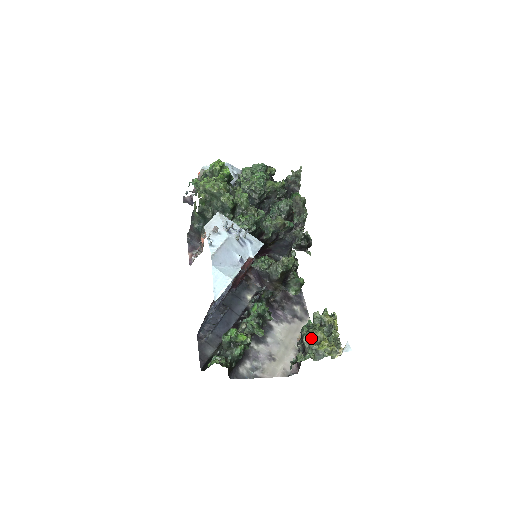
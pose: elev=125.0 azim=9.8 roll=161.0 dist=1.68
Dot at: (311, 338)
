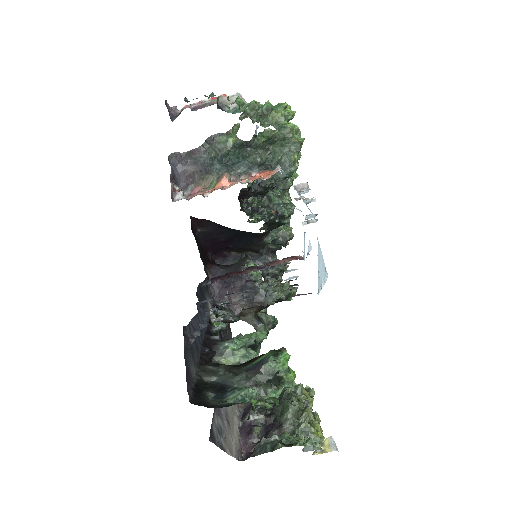
Dot at: (304, 413)
